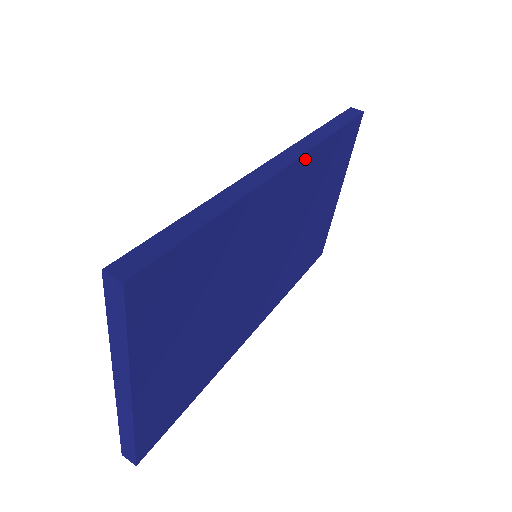
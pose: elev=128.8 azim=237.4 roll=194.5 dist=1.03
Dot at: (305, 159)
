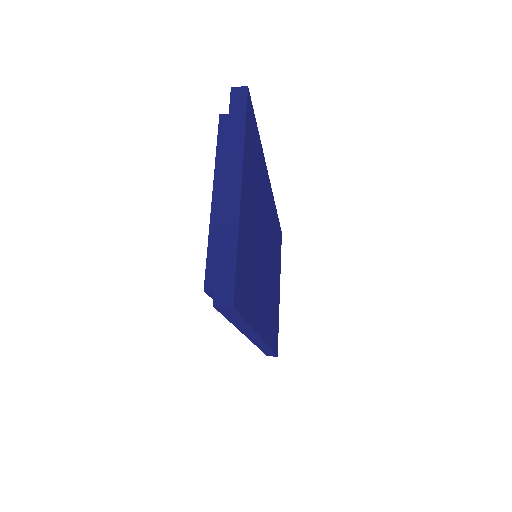
Dot at: (273, 199)
